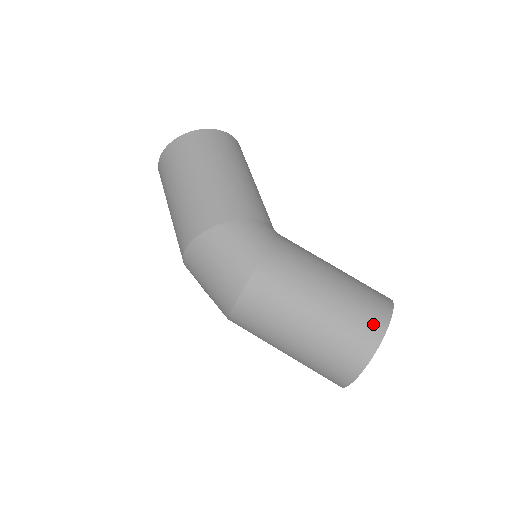
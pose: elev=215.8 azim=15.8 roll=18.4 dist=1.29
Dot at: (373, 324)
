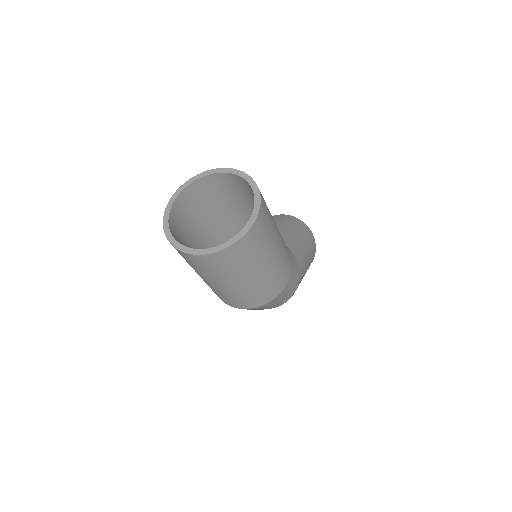
Dot at: occluded
